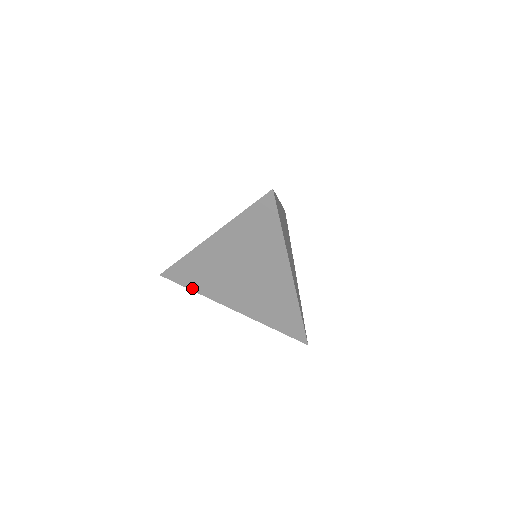
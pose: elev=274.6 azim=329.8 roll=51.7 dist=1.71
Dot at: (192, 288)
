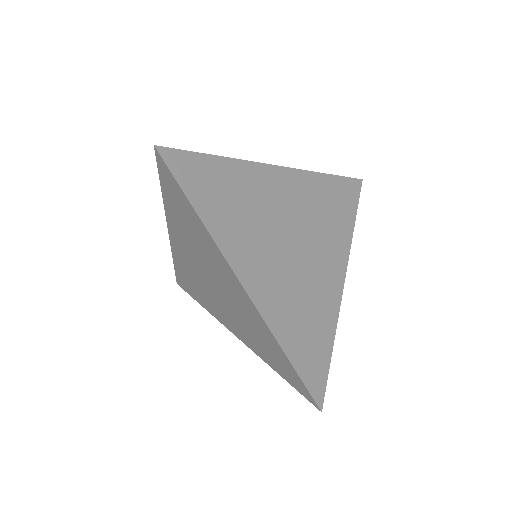
Dot at: (199, 302)
